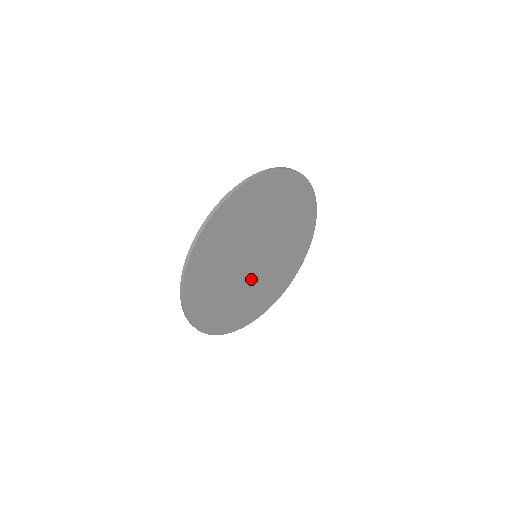
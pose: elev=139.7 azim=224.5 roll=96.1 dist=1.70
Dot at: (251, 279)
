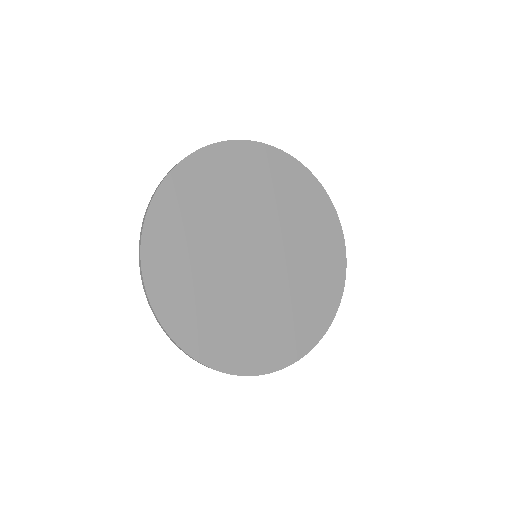
Dot at: (262, 289)
